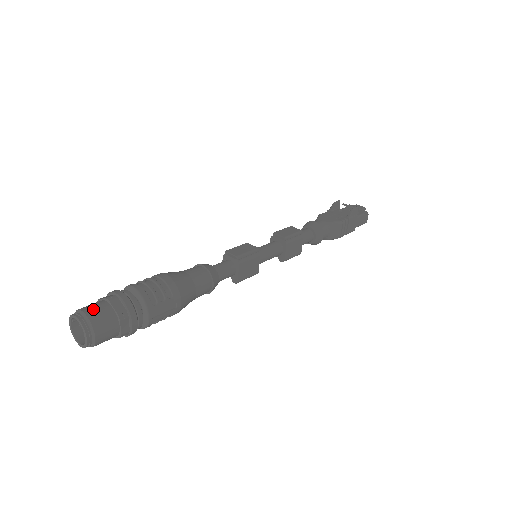
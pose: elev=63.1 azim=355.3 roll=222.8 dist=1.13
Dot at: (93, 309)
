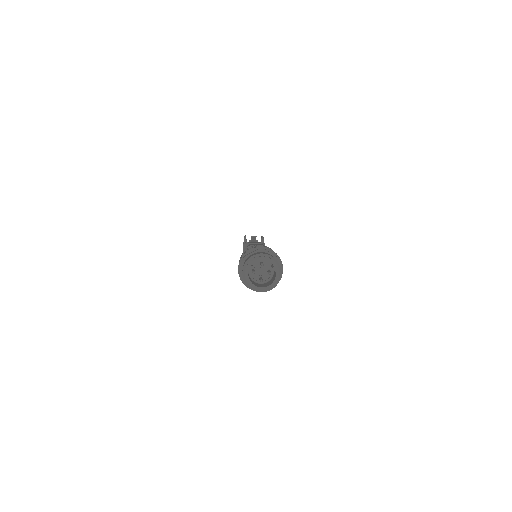
Dot at: (264, 253)
